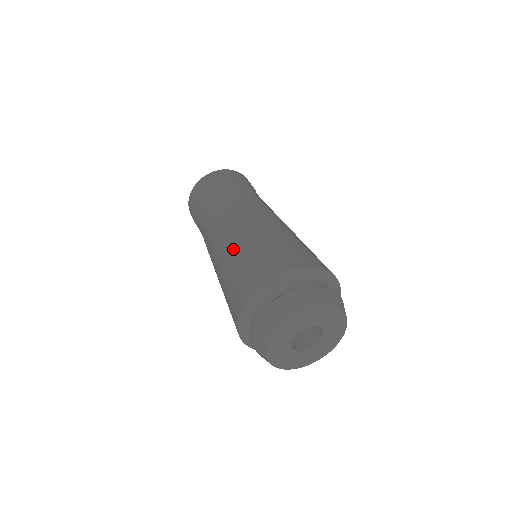
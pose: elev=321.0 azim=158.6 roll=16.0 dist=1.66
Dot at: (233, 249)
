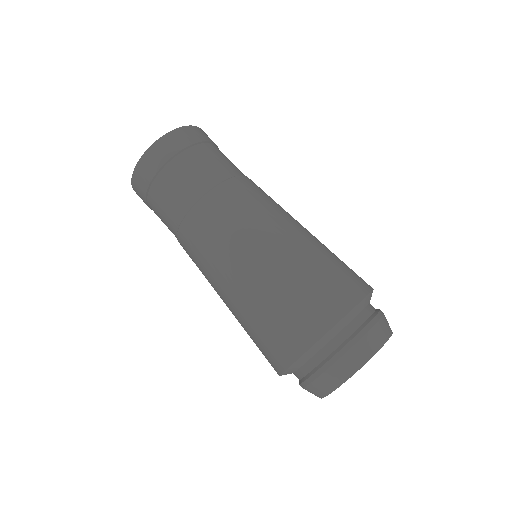
Dot at: (238, 298)
